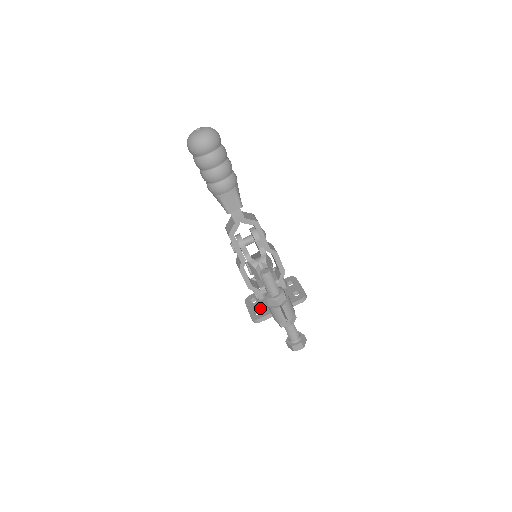
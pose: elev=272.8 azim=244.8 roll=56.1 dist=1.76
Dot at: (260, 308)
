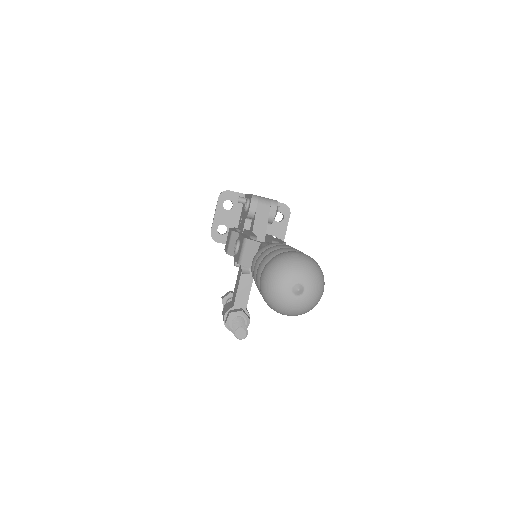
Dot at: (228, 227)
